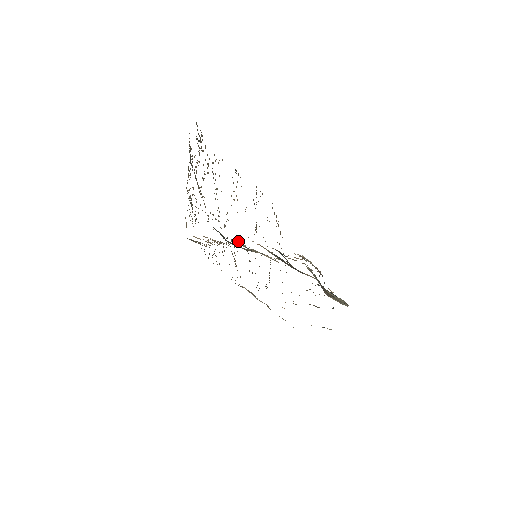
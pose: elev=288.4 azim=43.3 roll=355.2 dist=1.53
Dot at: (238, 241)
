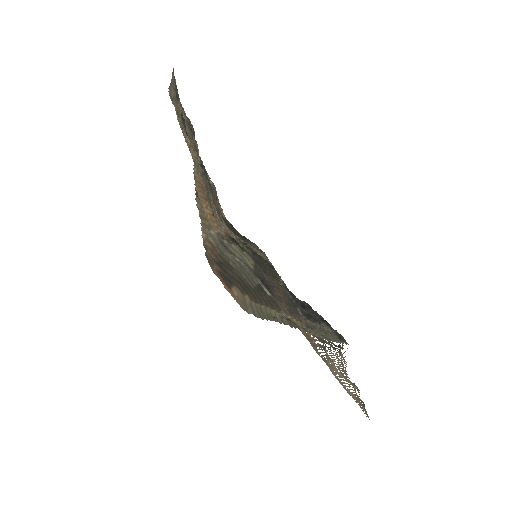
Dot at: occluded
